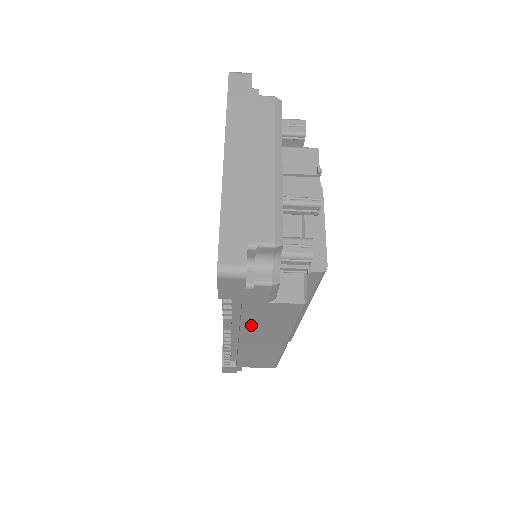
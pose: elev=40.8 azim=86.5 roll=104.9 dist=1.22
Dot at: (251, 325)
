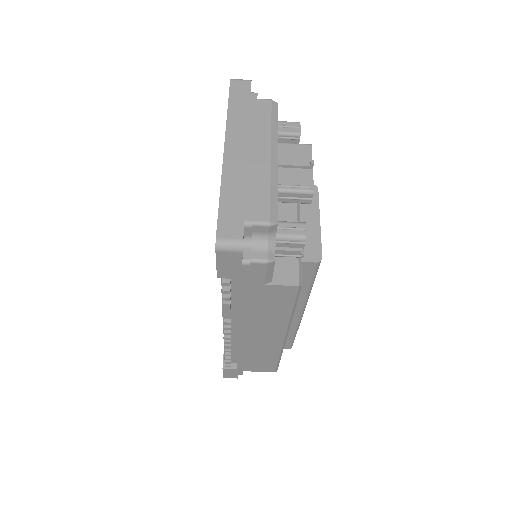
Dot at: (249, 314)
